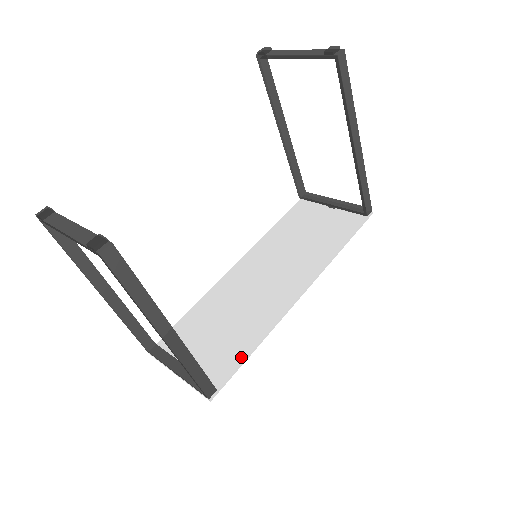
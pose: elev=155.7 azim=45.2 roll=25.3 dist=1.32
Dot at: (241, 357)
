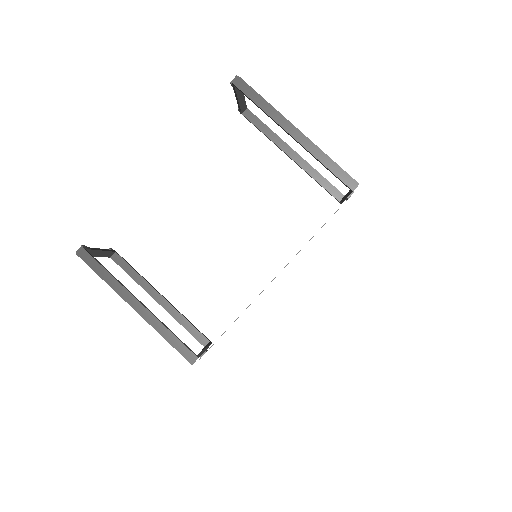
Dot at: (223, 334)
